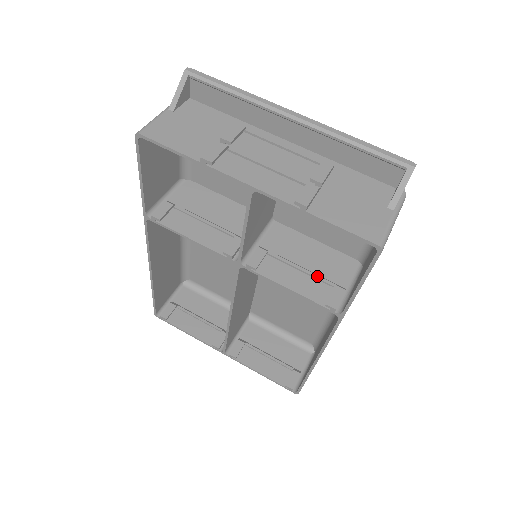
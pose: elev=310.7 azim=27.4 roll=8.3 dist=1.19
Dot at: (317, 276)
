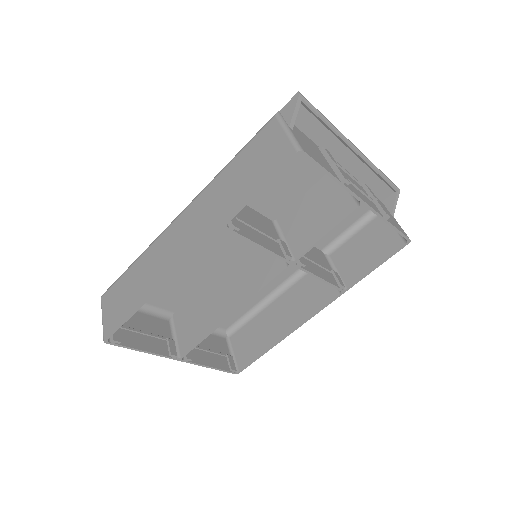
Dot at: (322, 266)
